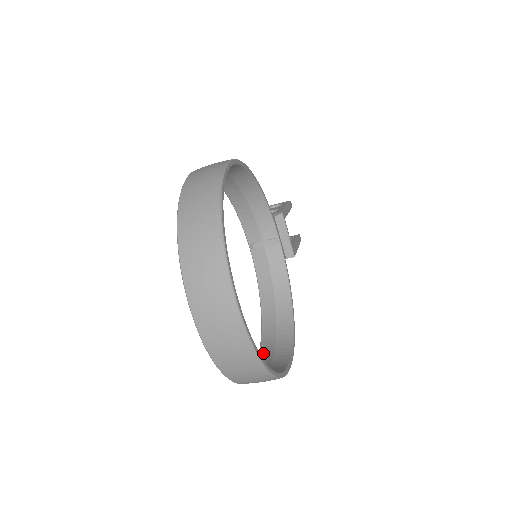
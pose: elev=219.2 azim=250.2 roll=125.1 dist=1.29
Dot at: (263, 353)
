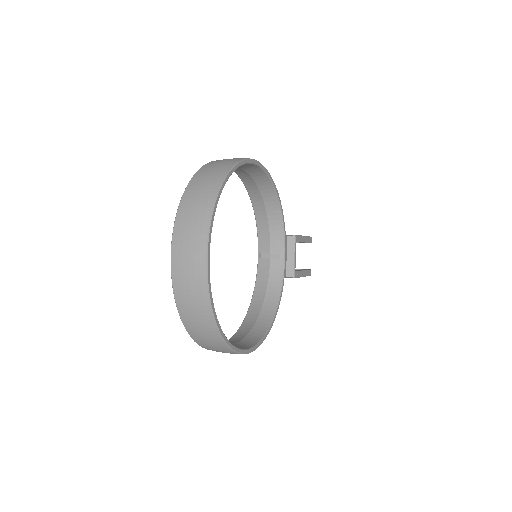
Dot at: (231, 340)
